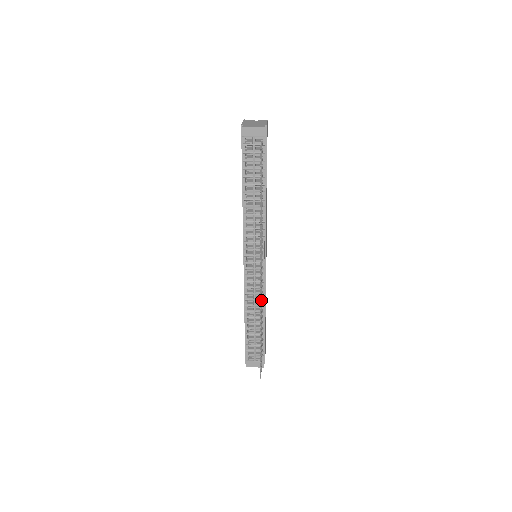
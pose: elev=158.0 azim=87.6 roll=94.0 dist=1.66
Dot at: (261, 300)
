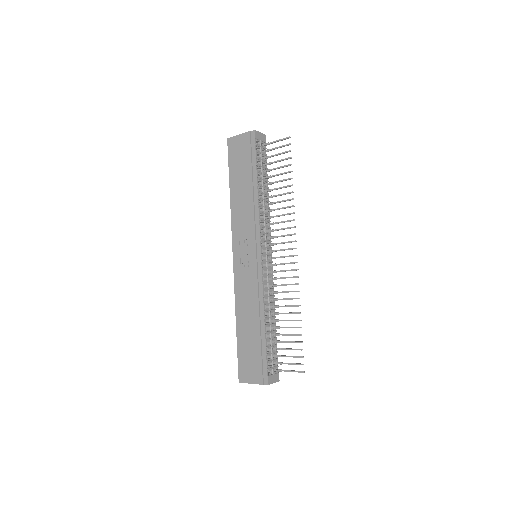
Dot at: (296, 277)
